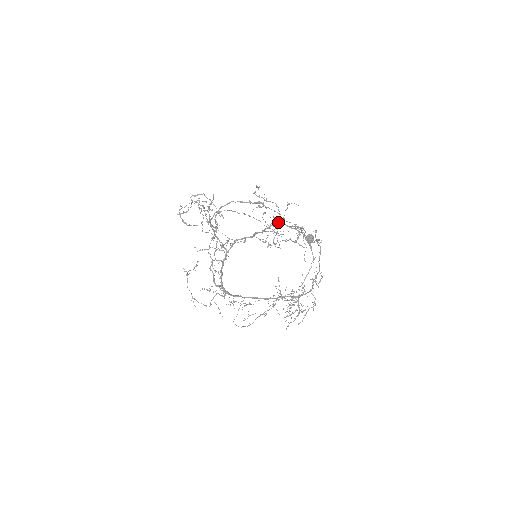
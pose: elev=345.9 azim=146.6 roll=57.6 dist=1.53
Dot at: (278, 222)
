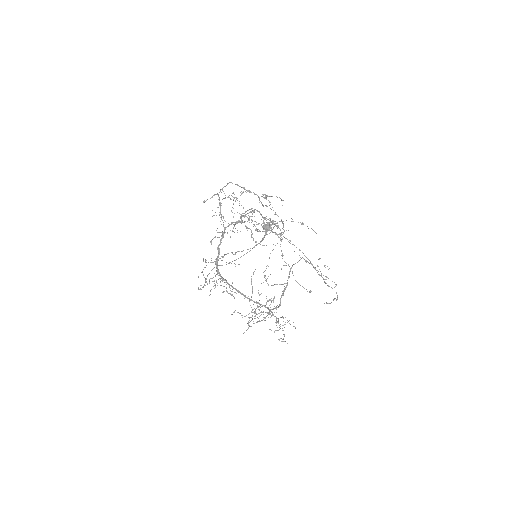
Dot at: (255, 209)
